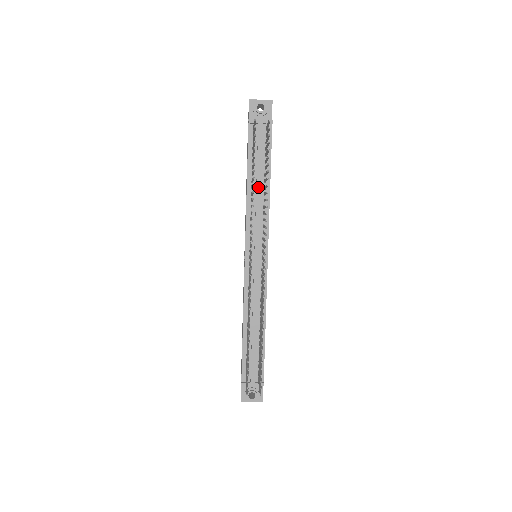
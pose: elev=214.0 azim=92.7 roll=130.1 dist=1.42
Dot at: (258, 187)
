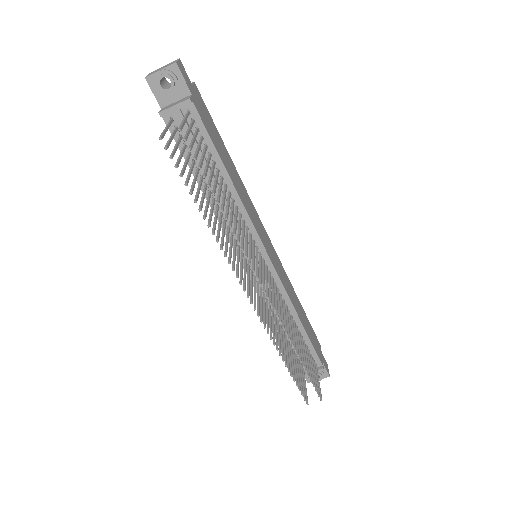
Dot at: (217, 190)
